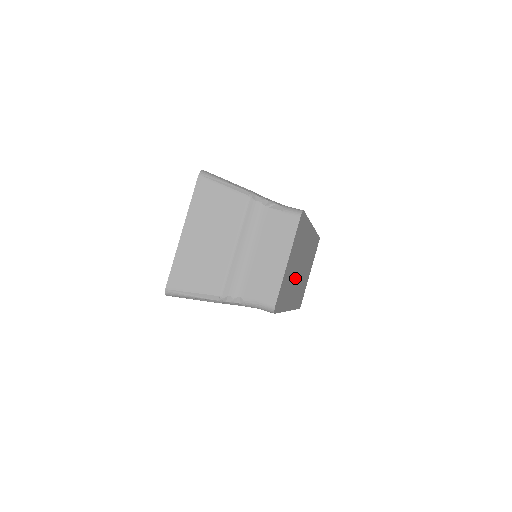
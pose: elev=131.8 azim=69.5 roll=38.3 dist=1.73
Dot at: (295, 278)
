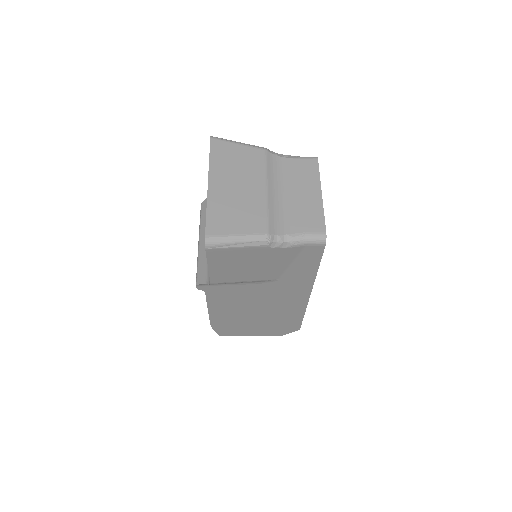
Dot at: occluded
